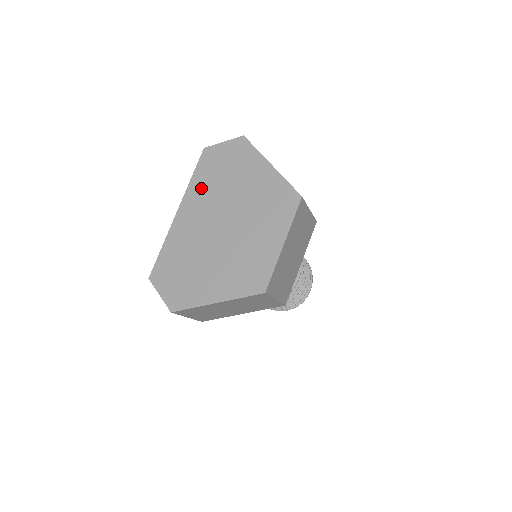
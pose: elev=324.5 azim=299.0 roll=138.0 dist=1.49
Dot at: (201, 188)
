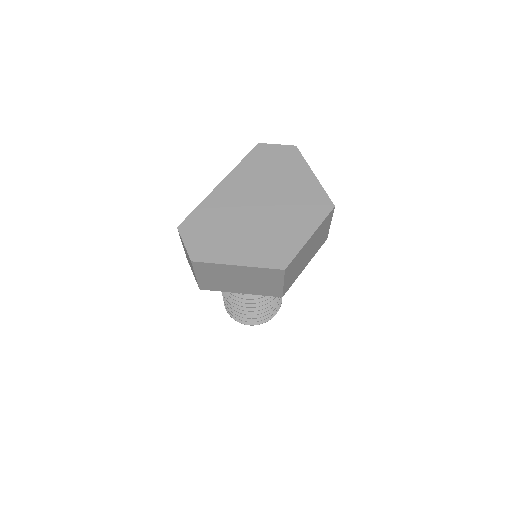
Dot at: (248, 172)
